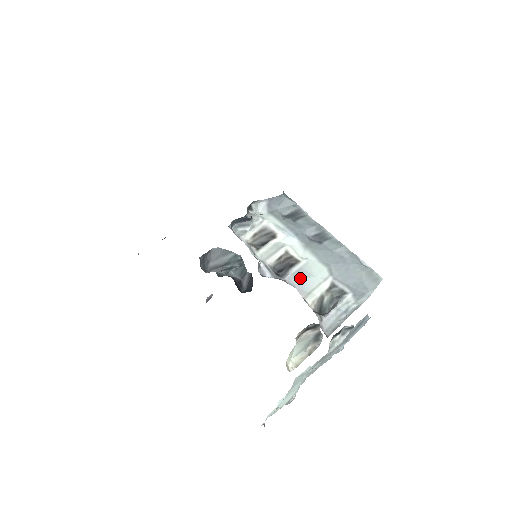
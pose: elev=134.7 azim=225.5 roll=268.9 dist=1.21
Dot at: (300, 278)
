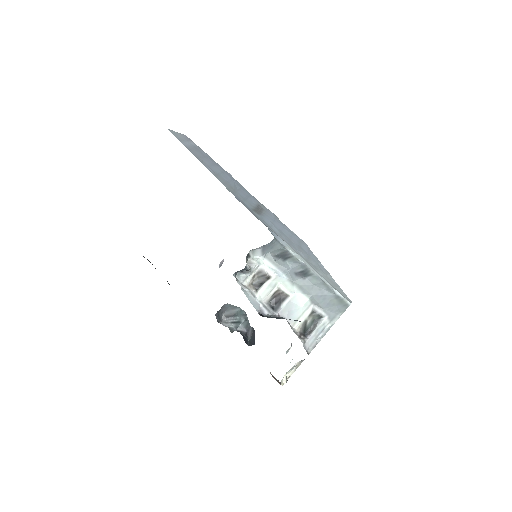
Dot at: (289, 311)
